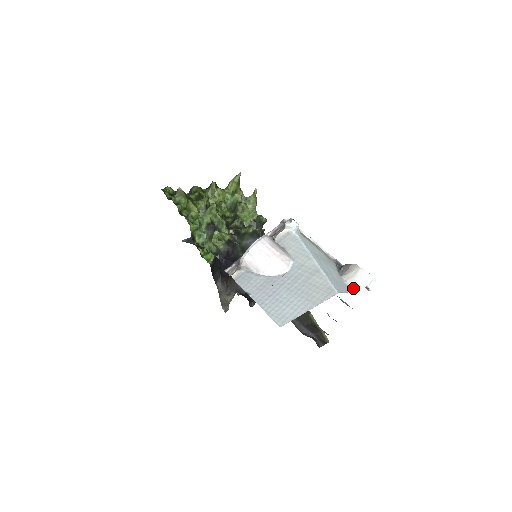
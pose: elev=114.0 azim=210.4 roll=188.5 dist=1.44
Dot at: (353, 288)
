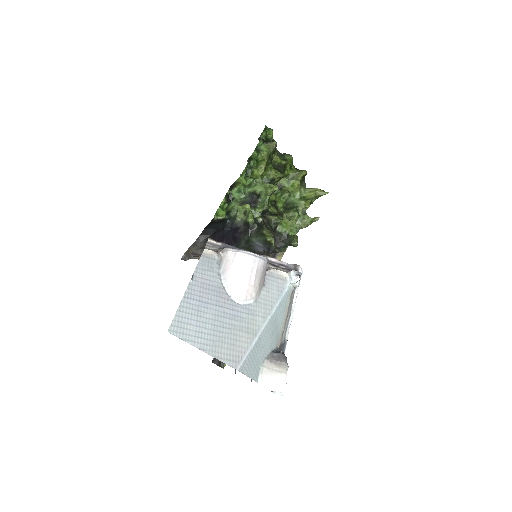
Dot at: (260, 378)
